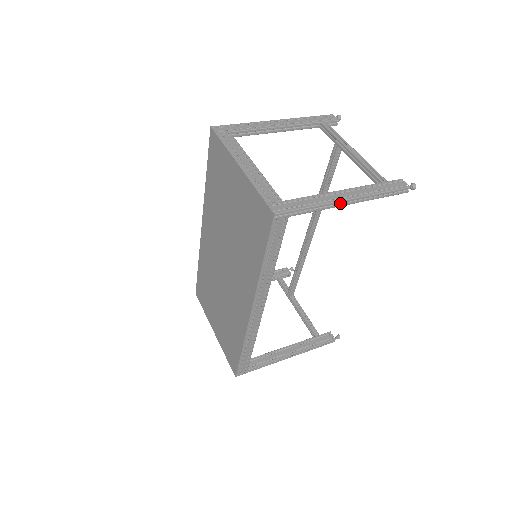
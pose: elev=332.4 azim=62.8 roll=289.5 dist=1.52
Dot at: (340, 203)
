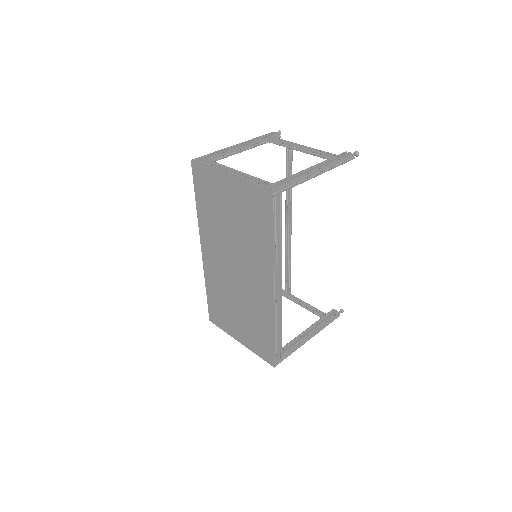
Dot at: (313, 175)
